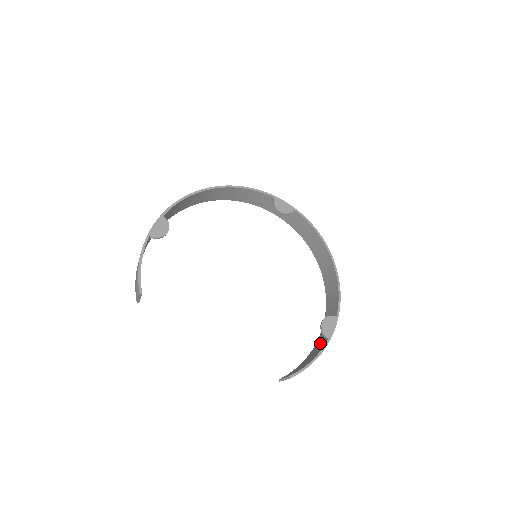
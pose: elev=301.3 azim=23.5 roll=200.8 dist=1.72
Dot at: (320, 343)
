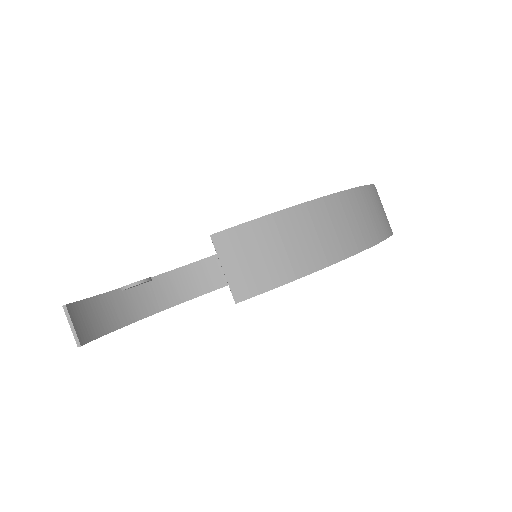
Dot at: (335, 229)
